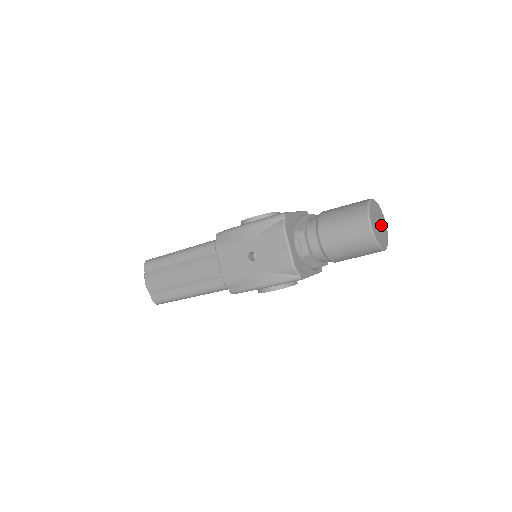
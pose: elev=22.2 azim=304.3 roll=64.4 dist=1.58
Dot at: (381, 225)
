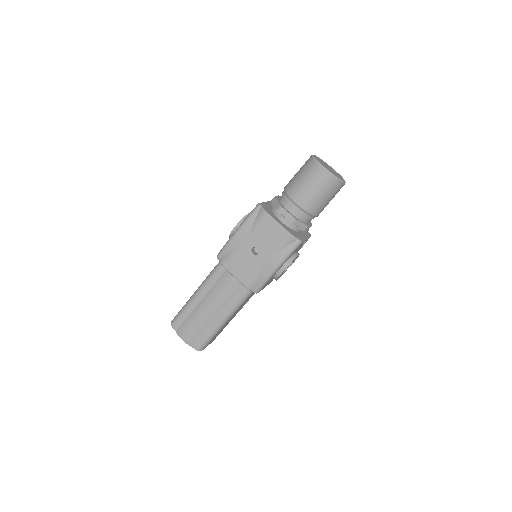
Dot at: (331, 169)
